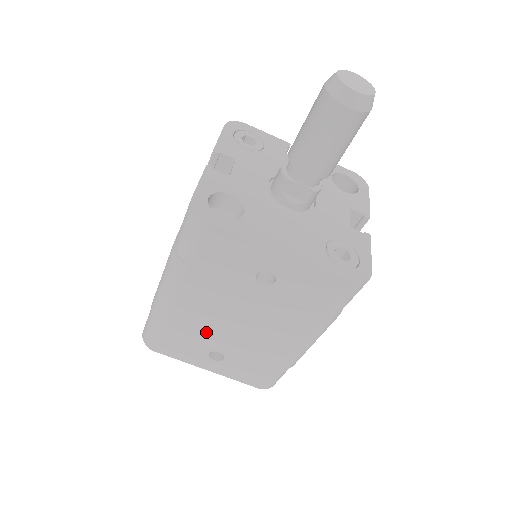
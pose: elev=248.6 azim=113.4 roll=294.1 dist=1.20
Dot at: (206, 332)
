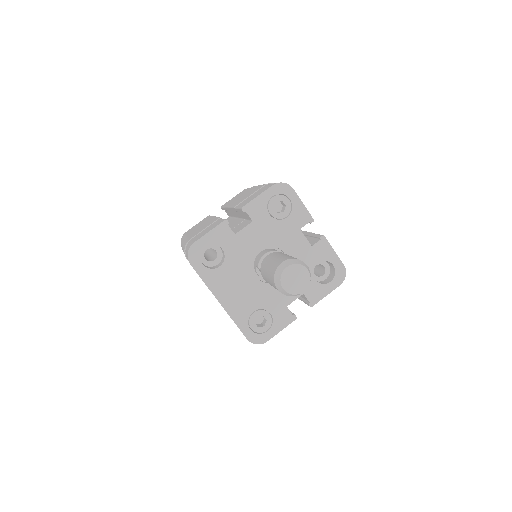
Dot at: occluded
